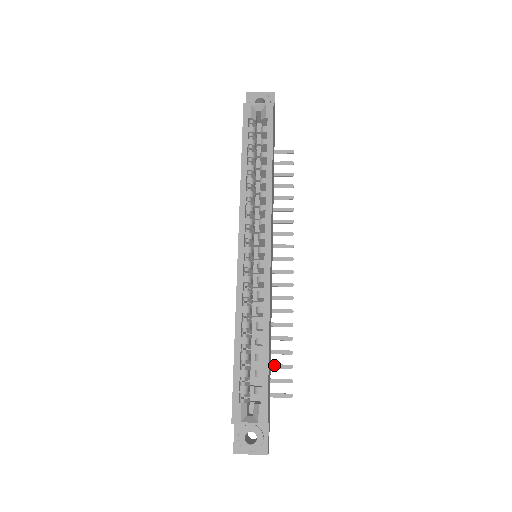
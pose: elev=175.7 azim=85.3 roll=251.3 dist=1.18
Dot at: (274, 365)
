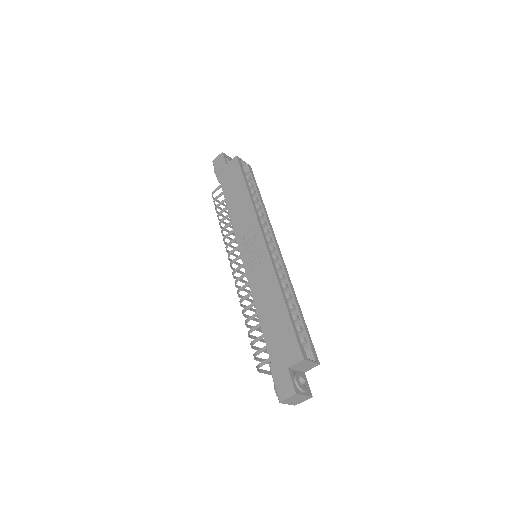
Dot at: occluded
